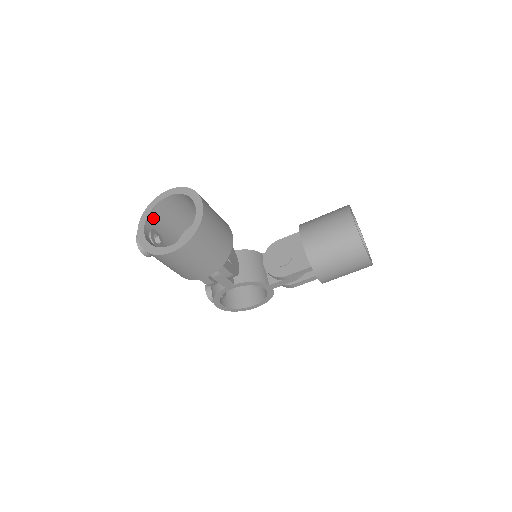
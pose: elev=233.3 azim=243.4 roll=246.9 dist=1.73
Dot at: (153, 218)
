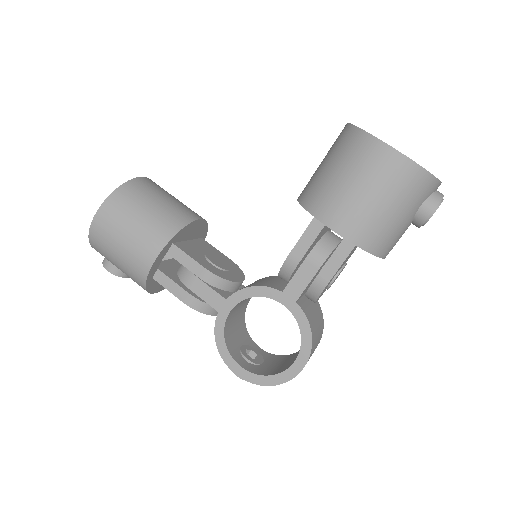
Dot at: occluded
